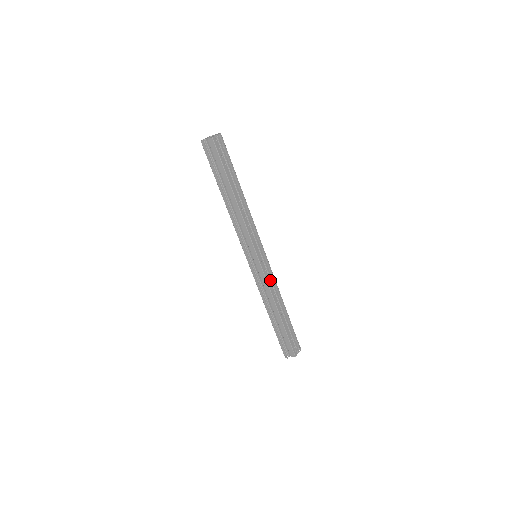
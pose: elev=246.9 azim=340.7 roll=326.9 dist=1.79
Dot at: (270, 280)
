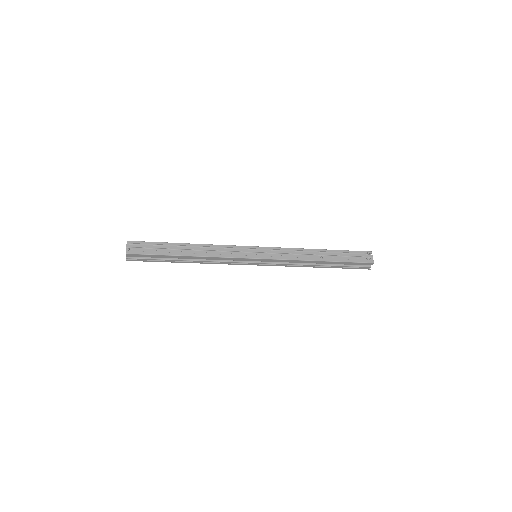
Dot at: (285, 254)
